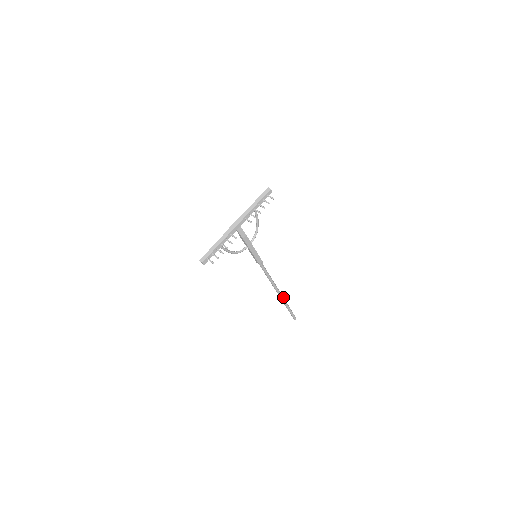
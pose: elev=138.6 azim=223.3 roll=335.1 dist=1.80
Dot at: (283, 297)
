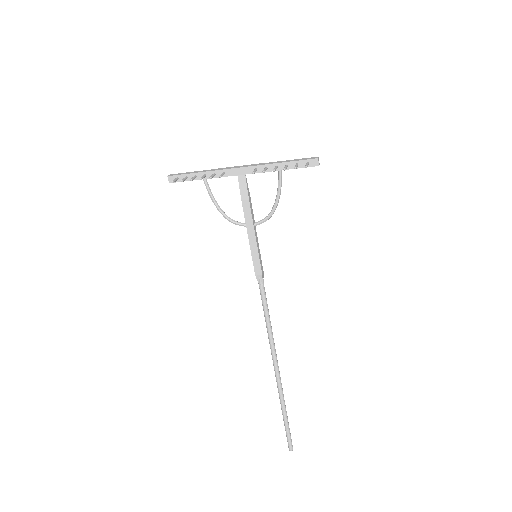
Dot at: occluded
